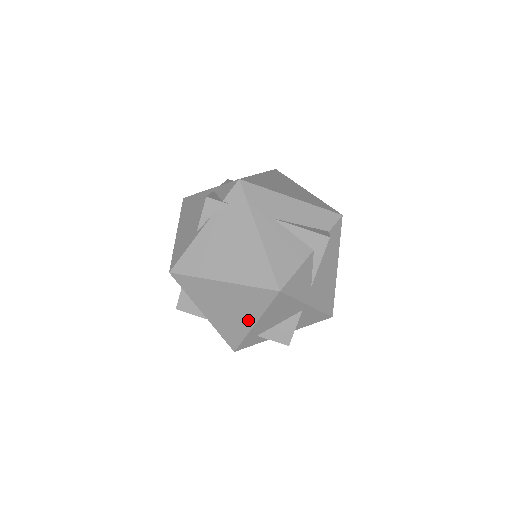
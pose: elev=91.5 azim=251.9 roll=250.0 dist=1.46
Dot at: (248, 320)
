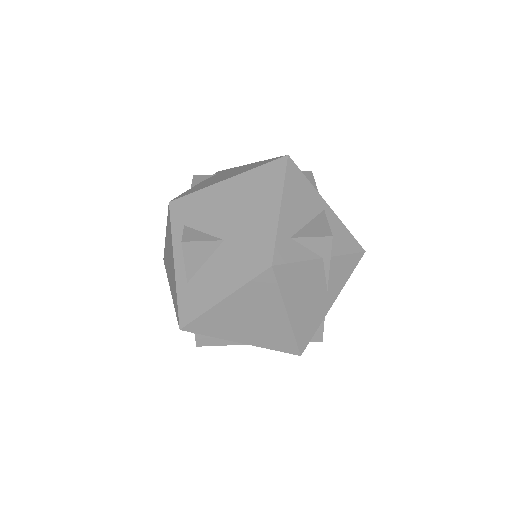
Dot at: (271, 206)
